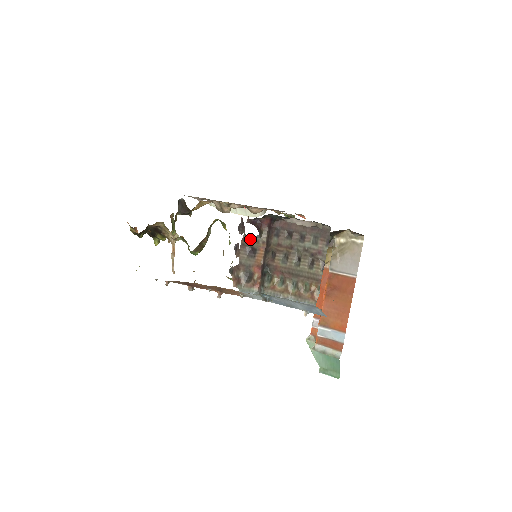
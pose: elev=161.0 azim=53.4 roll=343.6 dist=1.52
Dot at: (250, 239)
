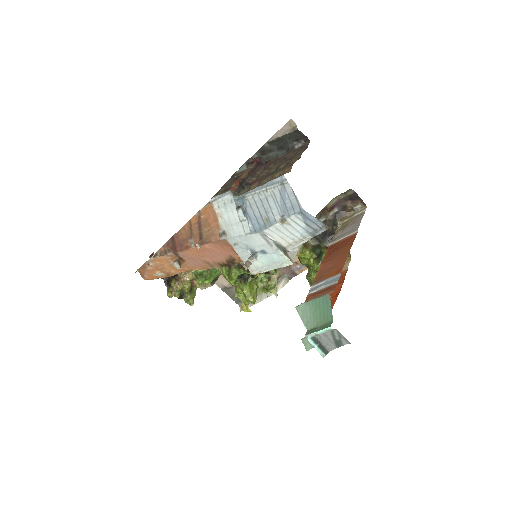
Dot at: (238, 173)
